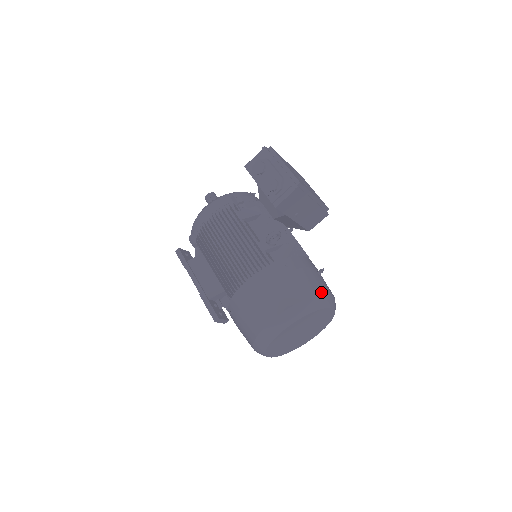
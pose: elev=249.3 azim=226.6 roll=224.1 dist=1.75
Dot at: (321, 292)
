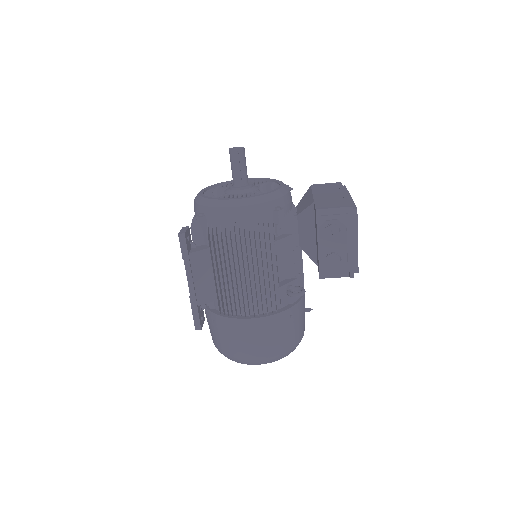
Dot at: occluded
